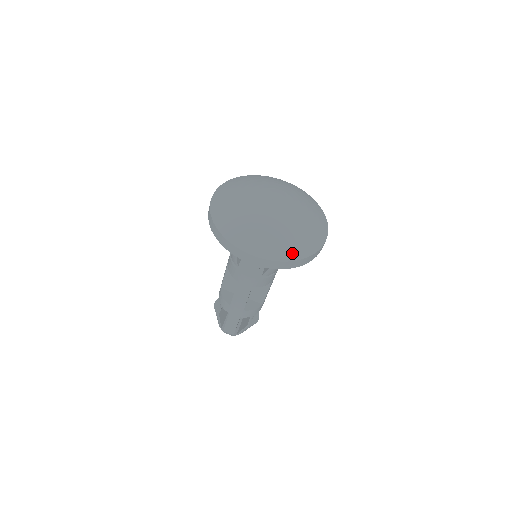
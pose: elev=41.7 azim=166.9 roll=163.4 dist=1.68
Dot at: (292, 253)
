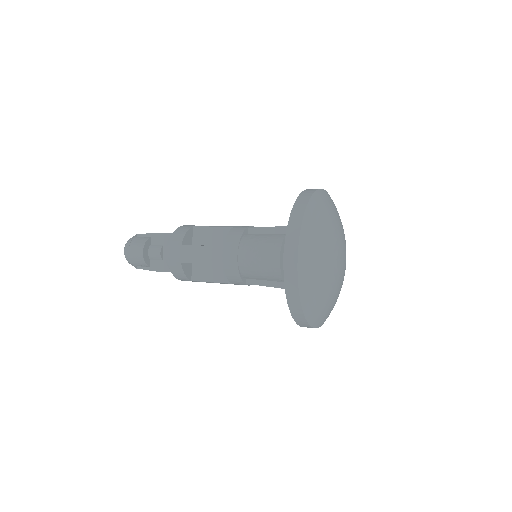
Dot at: occluded
